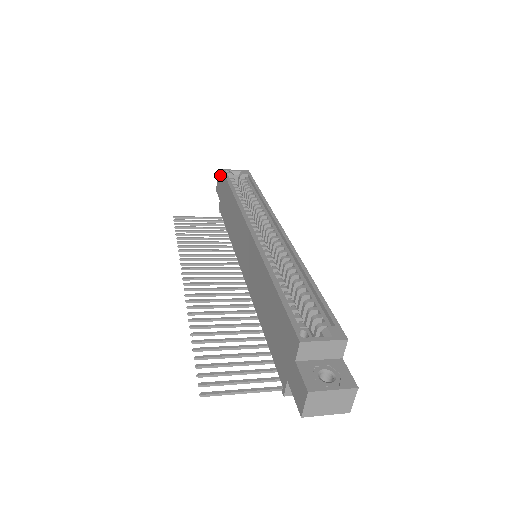
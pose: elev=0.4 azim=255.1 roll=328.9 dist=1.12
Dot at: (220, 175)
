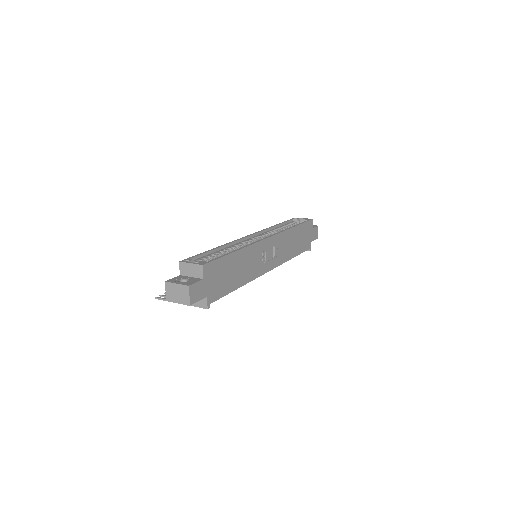
Dot at: occluded
